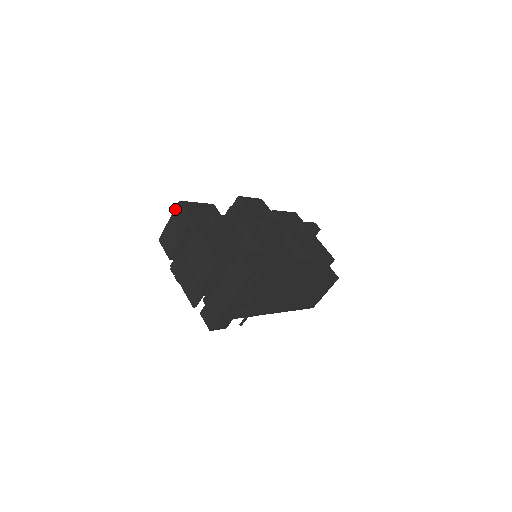
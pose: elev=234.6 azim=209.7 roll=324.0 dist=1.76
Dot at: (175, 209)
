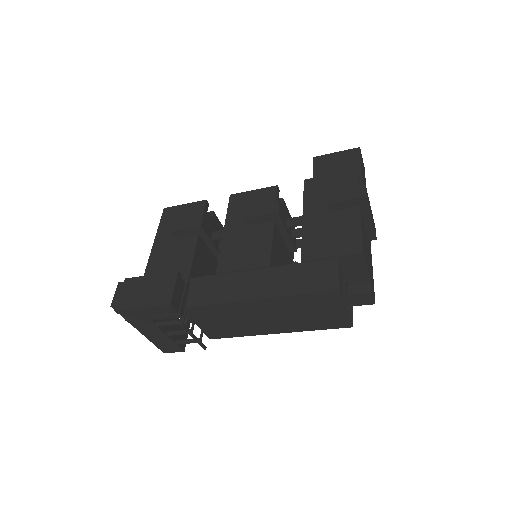
Dot at: occluded
